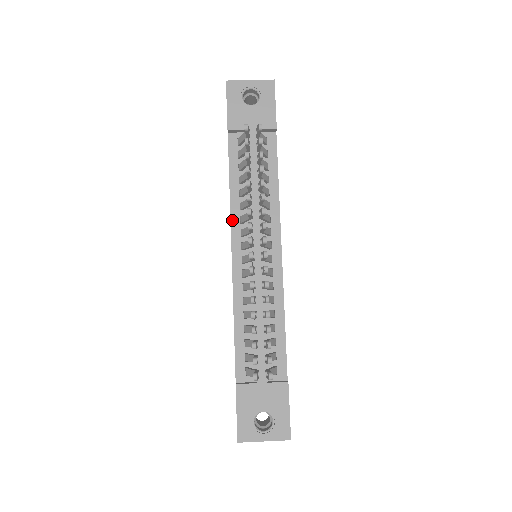
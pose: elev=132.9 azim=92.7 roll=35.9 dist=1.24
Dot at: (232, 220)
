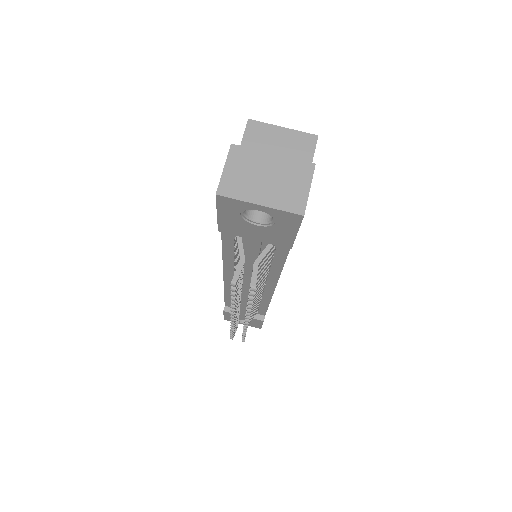
Dot at: (224, 265)
